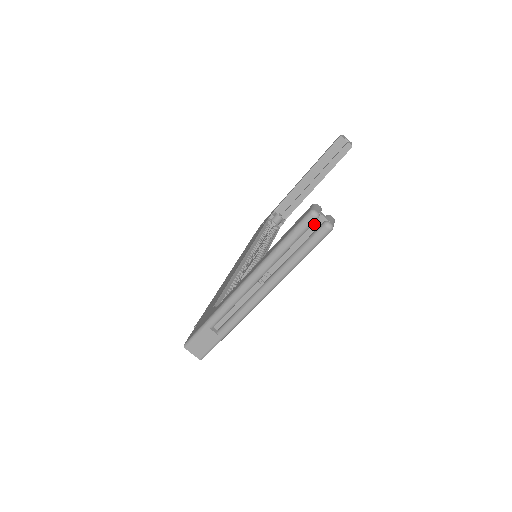
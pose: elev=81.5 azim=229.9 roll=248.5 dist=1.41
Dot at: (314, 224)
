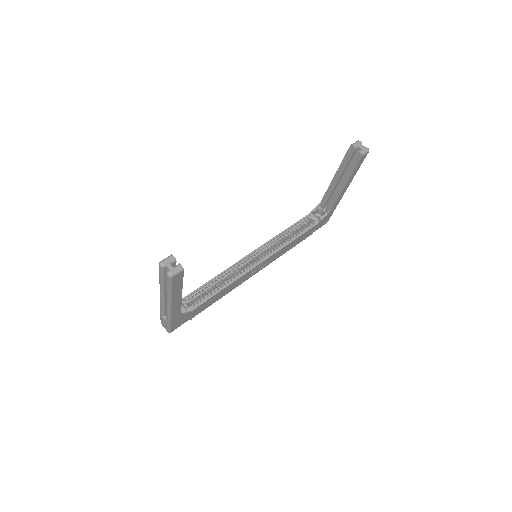
Dot at: (166, 270)
